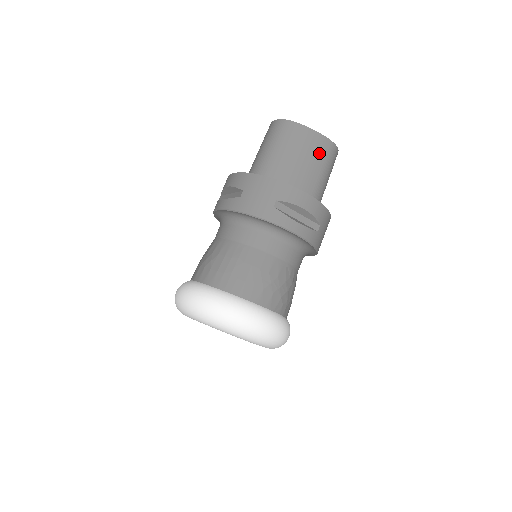
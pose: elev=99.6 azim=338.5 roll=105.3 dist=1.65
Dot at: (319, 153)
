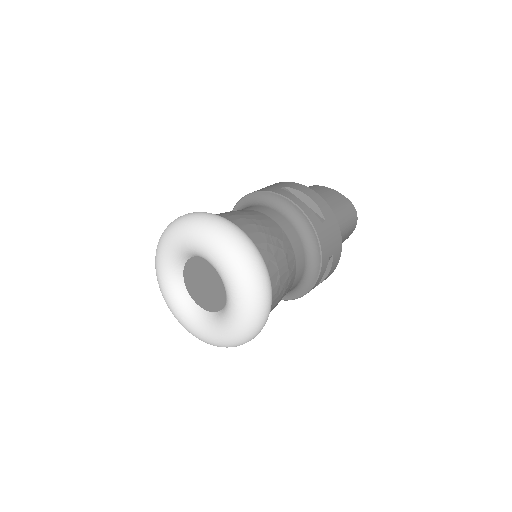
Dot at: (336, 199)
